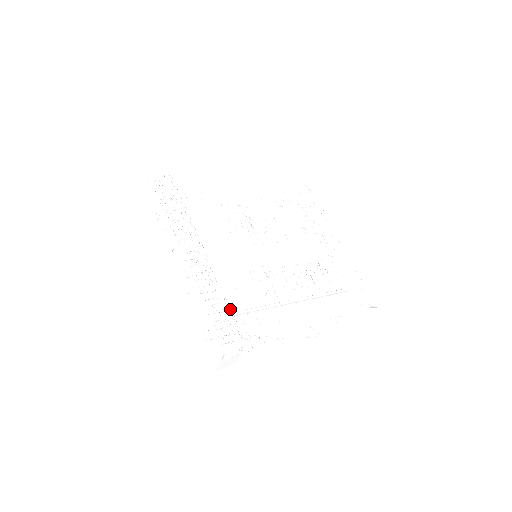
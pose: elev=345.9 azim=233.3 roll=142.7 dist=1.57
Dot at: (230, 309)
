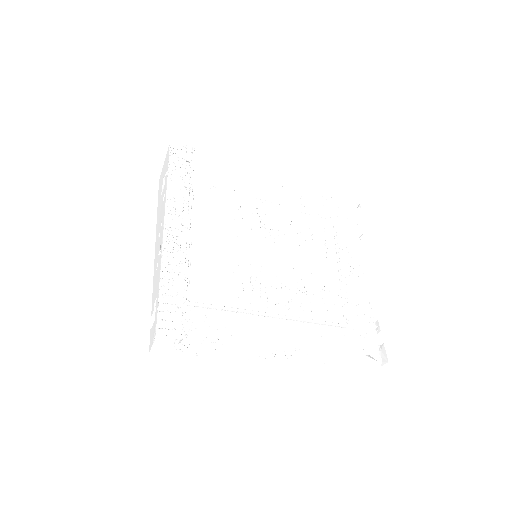
Dot at: (185, 297)
